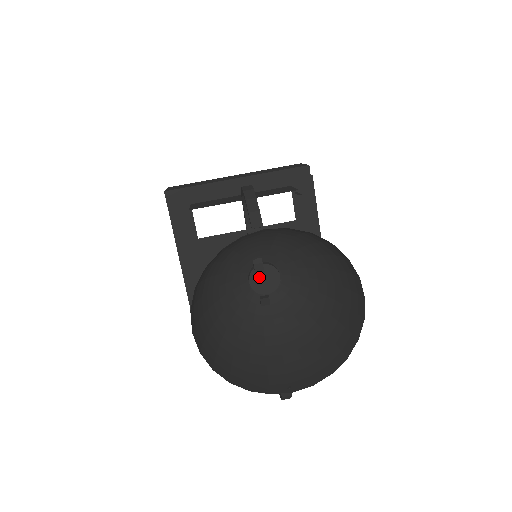
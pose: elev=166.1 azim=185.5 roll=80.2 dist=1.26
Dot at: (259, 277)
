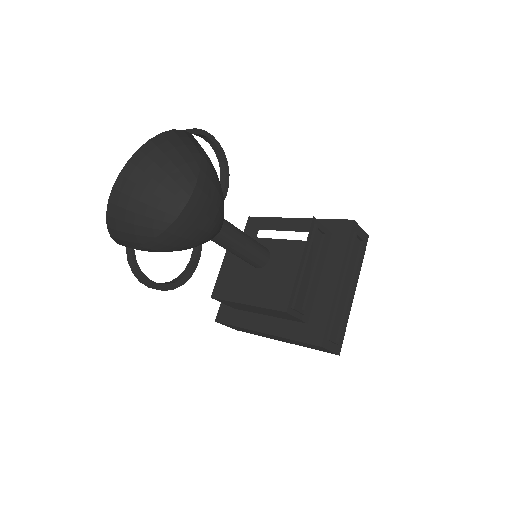
Dot at: occluded
